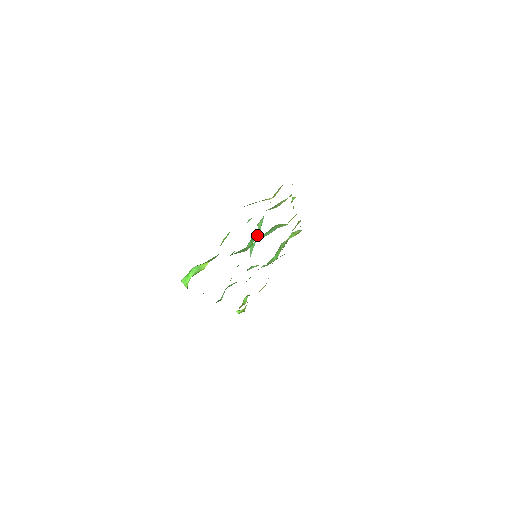
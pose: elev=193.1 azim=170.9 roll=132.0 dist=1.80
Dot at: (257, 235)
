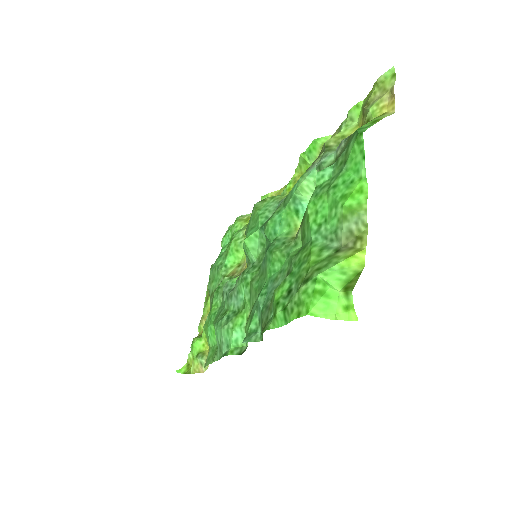
Dot at: occluded
